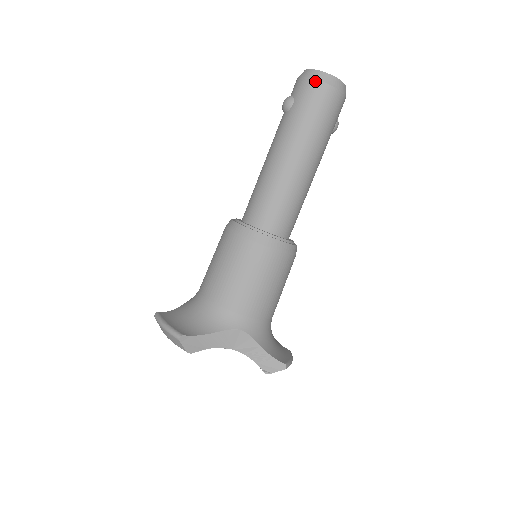
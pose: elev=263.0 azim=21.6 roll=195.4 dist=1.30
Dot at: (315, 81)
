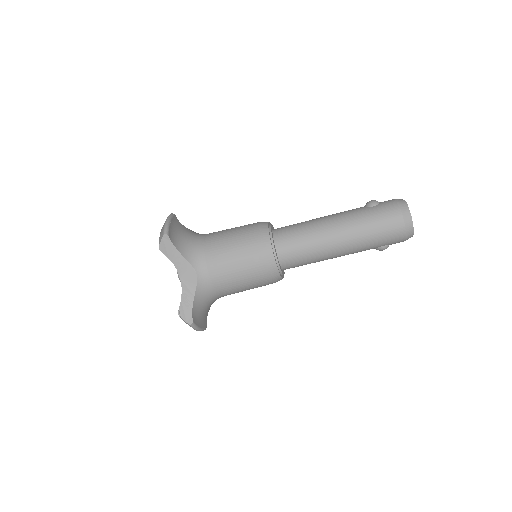
Dot at: (399, 208)
